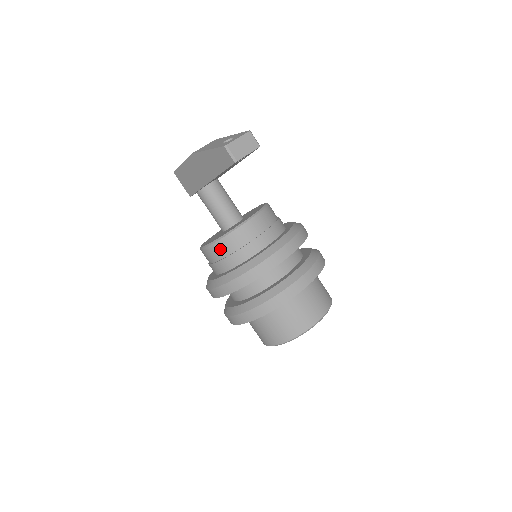
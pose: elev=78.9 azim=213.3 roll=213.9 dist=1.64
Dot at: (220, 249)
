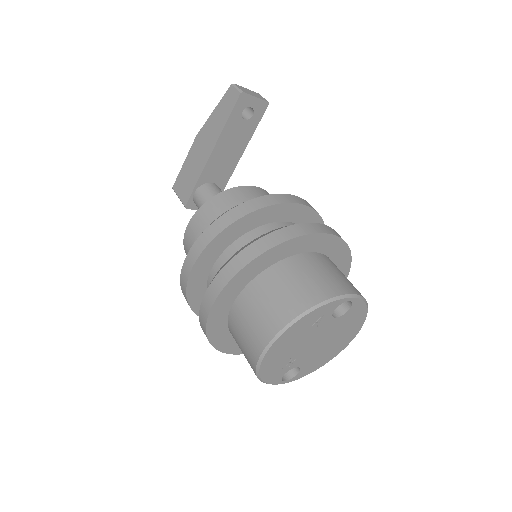
Dot at: (210, 209)
